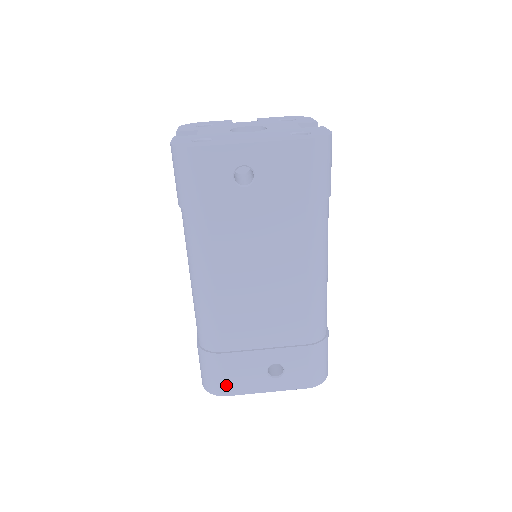
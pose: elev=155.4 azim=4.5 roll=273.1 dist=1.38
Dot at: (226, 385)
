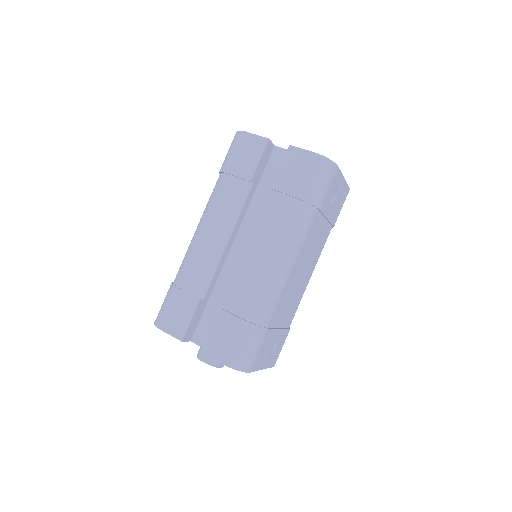
Dot at: (255, 361)
